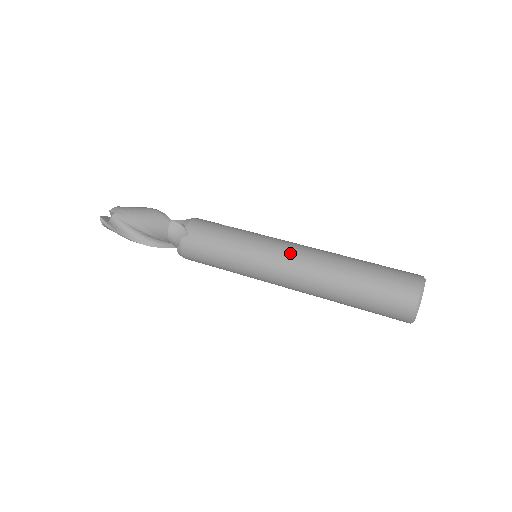
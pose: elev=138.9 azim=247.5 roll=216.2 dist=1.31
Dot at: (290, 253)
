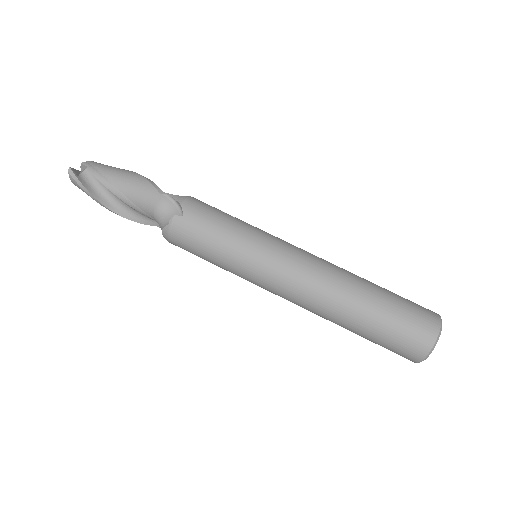
Dot at: (302, 261)
